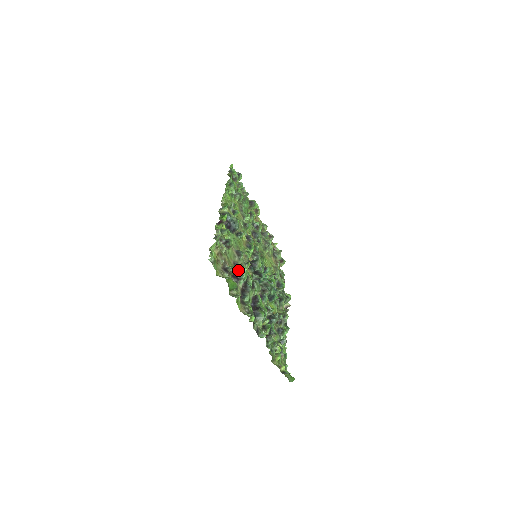
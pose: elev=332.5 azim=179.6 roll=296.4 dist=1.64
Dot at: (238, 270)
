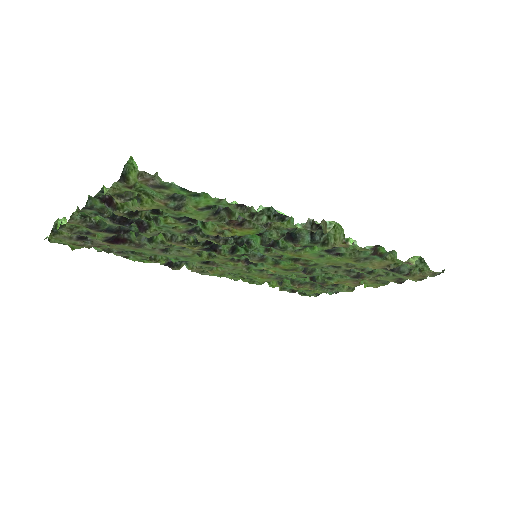
Dot at: (121, 237)
